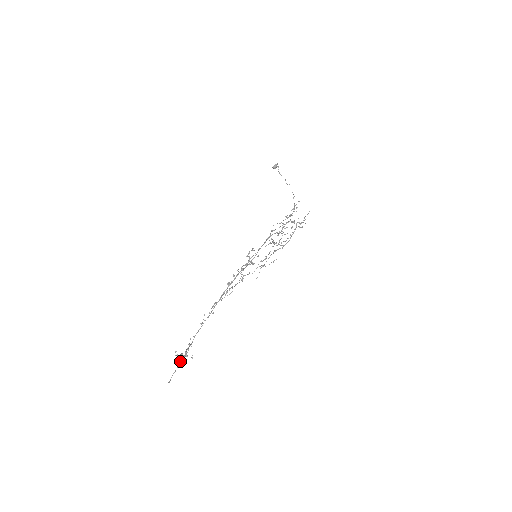
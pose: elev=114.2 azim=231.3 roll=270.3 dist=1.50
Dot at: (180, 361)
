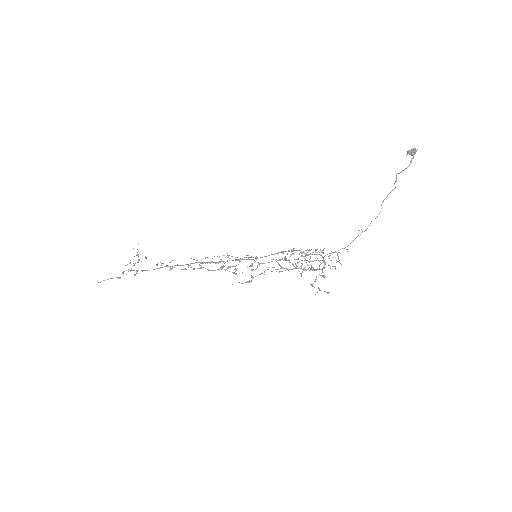
Dot at: occluded
